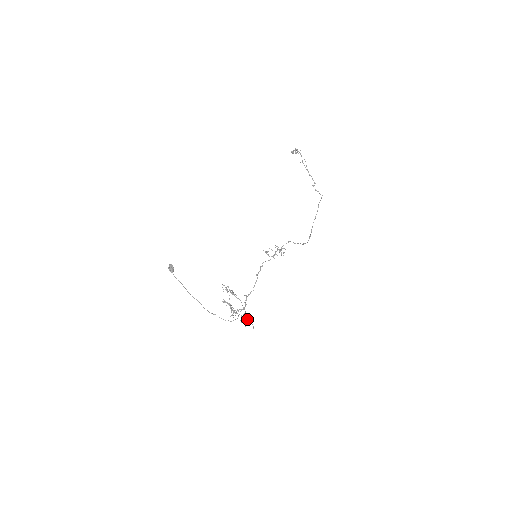
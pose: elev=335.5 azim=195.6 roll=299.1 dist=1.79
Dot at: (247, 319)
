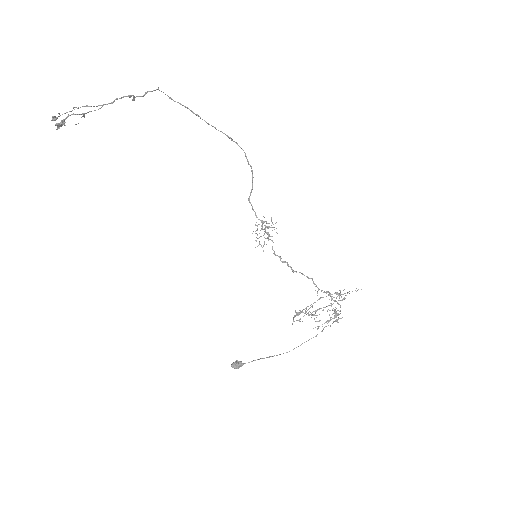
Dot at: occluded
